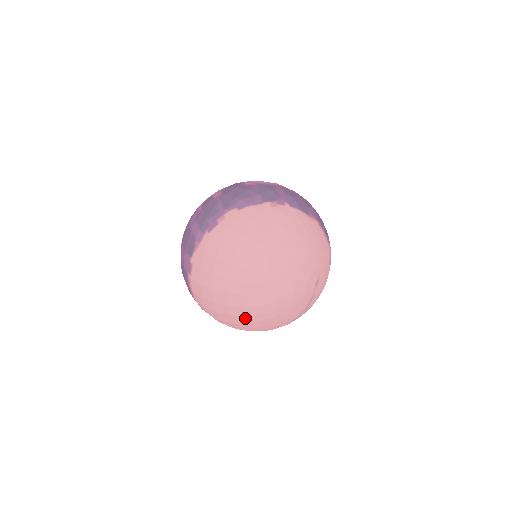
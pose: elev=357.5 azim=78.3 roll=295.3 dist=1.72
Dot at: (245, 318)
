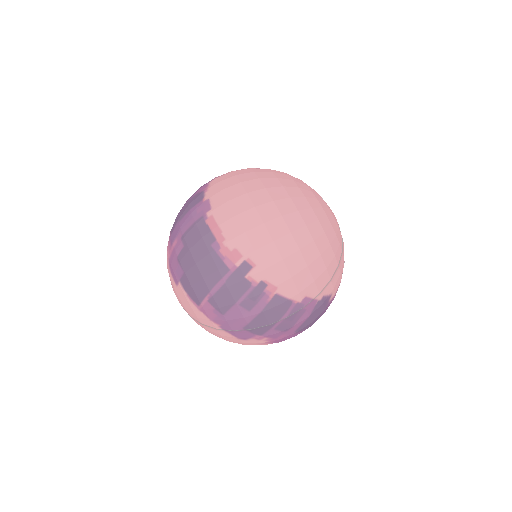
Dot at: (298, 216)
